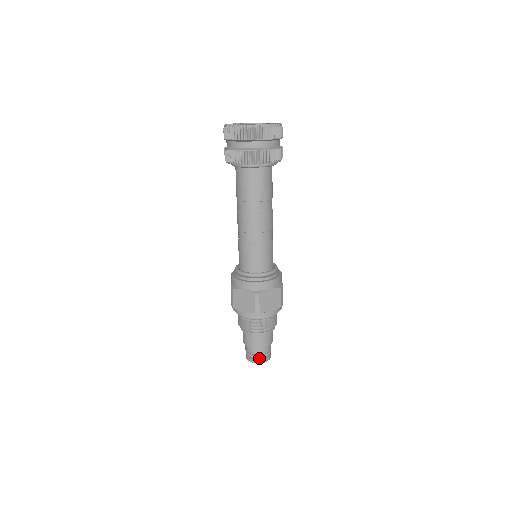
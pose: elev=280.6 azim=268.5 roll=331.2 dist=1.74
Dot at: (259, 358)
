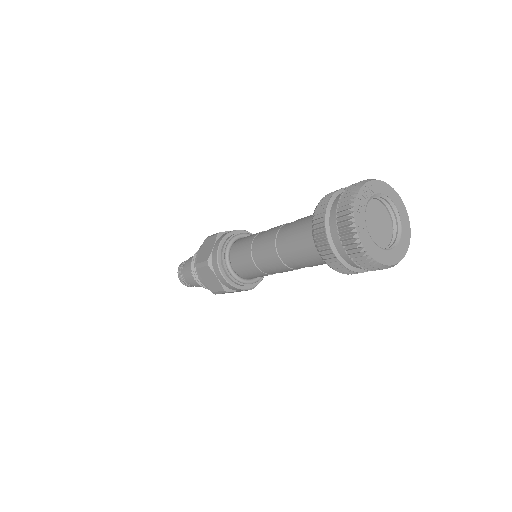
Dot at: (188, 285)
